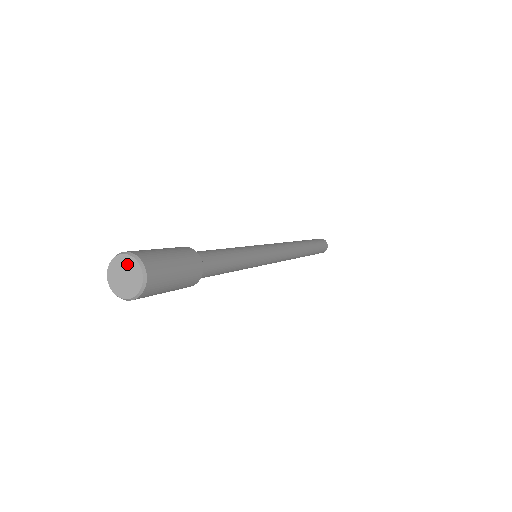
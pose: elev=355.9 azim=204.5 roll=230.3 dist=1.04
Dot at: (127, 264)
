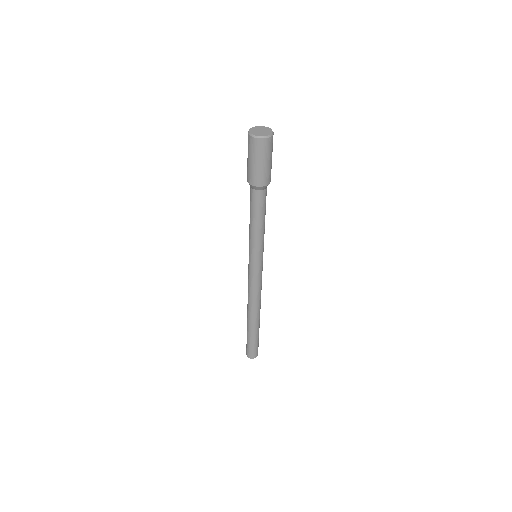
Dot at: (267, 129)
